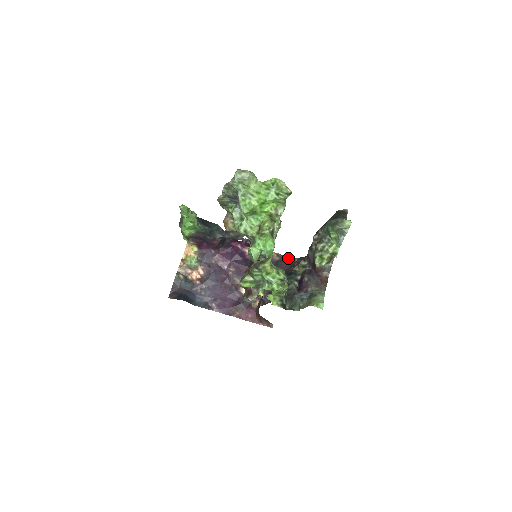
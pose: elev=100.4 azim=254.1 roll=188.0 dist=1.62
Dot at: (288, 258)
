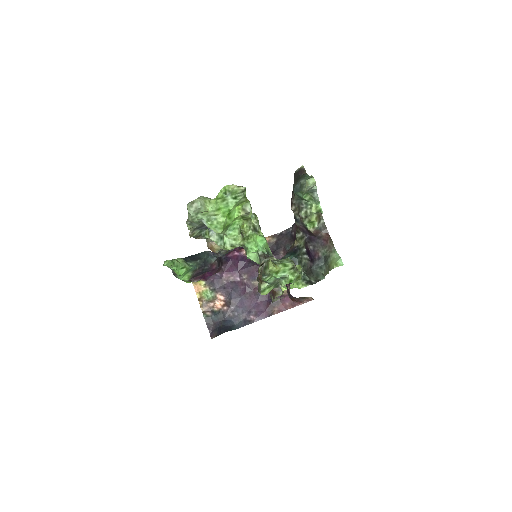
Dot at: (283, 233)
